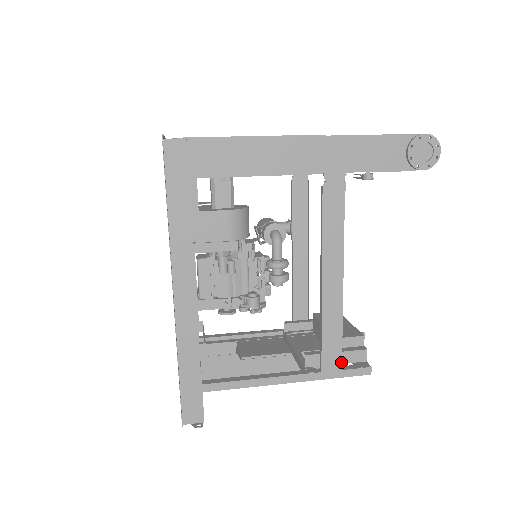
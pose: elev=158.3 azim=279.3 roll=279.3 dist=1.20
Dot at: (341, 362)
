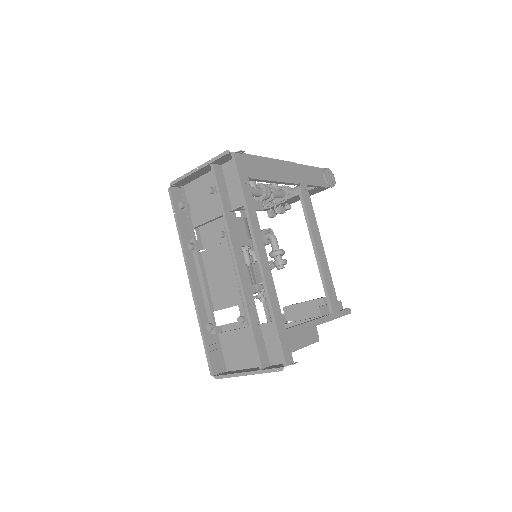
Dot at: (338, 305)
